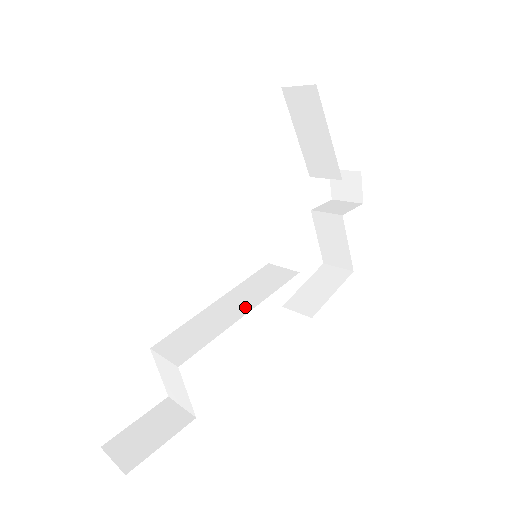
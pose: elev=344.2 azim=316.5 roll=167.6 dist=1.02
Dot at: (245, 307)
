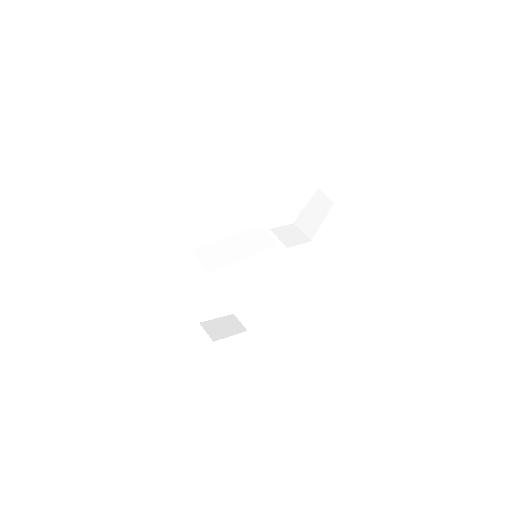
Dot at: (263, 276)
